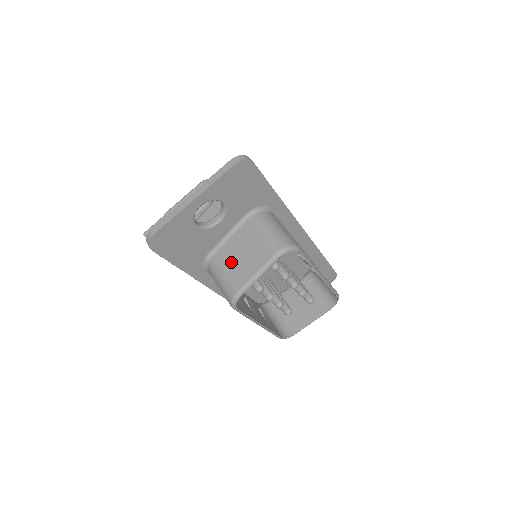
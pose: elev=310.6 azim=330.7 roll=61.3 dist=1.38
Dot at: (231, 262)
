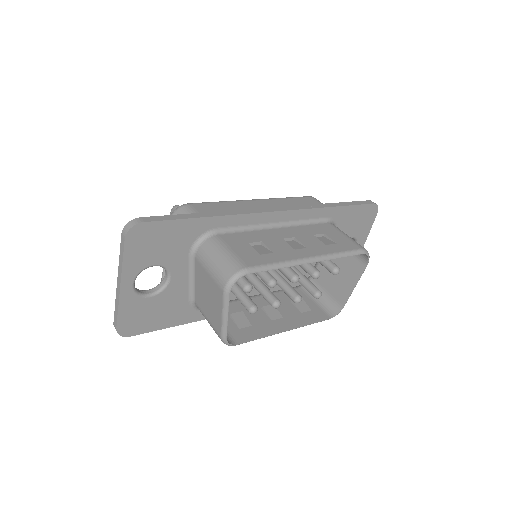
Dot at: (205, 305)
